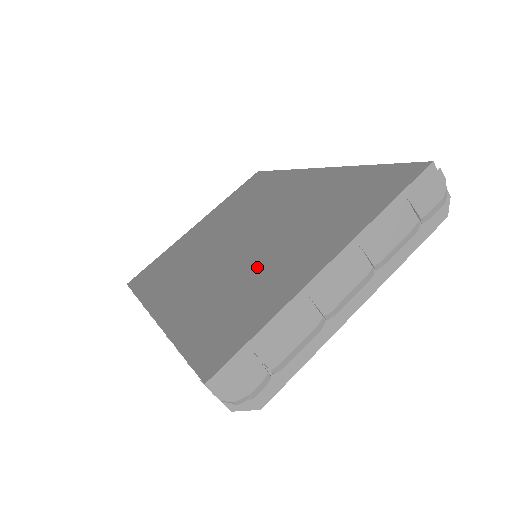
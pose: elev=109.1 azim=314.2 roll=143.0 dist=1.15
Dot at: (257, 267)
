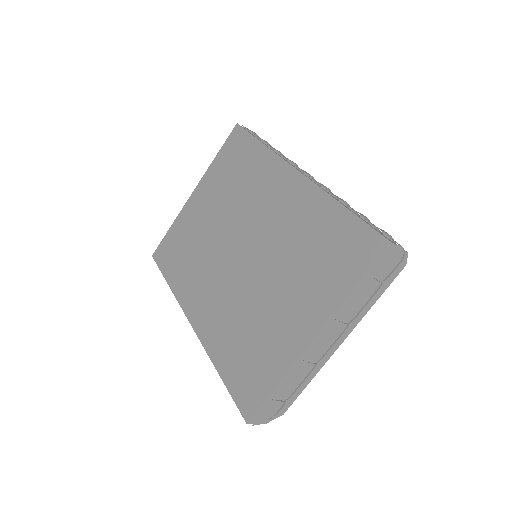
Dot at: (261, 308)
